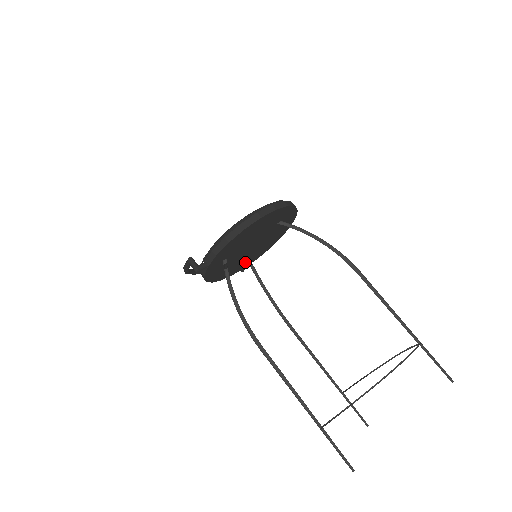
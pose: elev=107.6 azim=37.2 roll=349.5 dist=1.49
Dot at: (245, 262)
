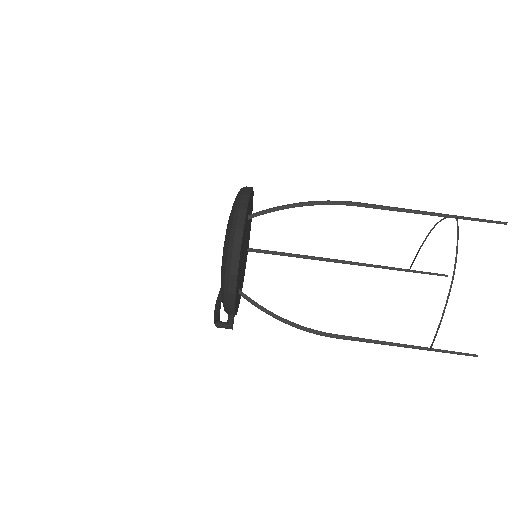
Dot at: occluded
